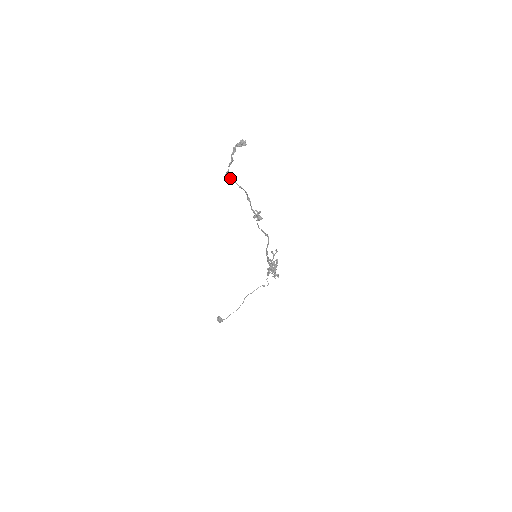
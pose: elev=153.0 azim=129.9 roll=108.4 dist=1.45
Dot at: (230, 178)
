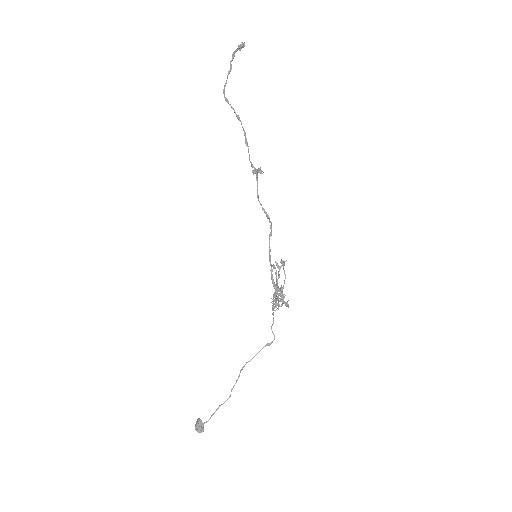
Dot at: (228, 102)
